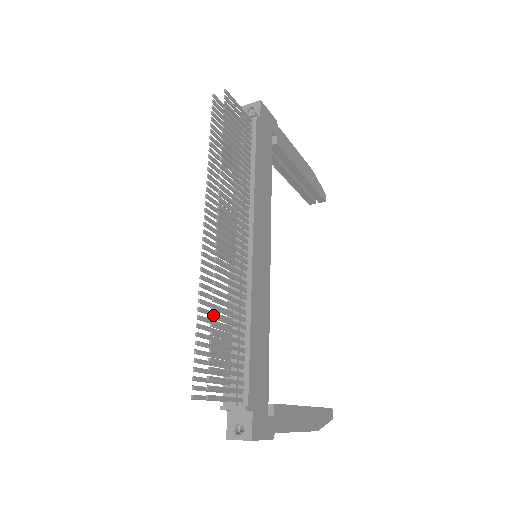
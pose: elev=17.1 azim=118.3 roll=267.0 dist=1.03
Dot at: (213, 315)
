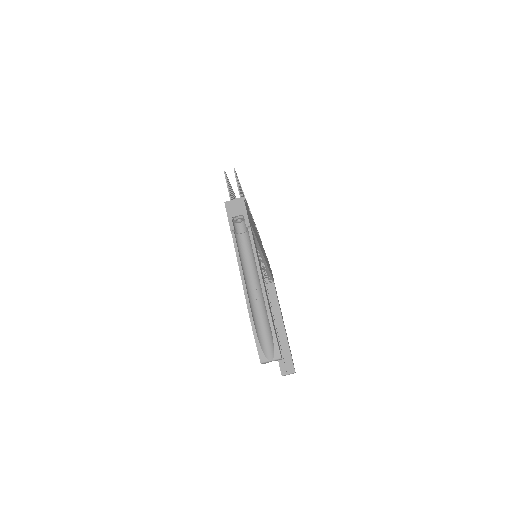
Dot at: (242, 190)
